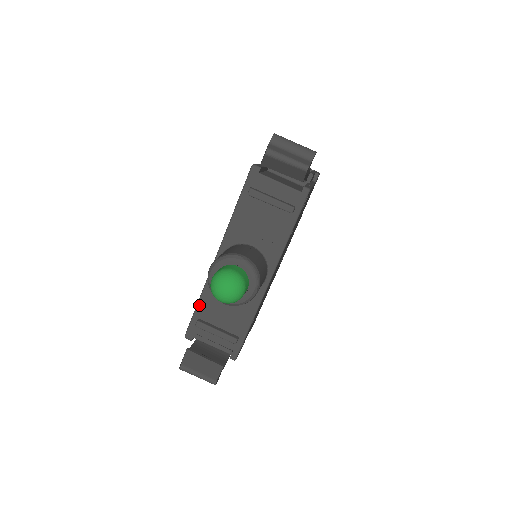
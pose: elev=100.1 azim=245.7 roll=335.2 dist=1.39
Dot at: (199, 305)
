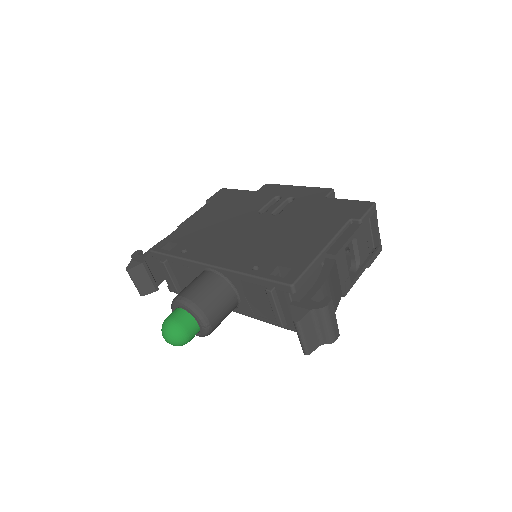
Dot at: (174, 258)
